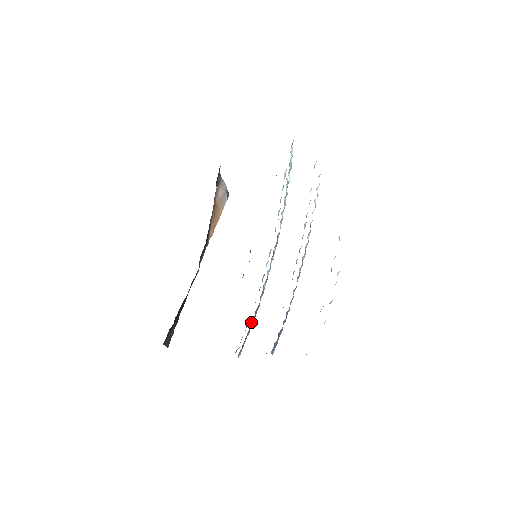
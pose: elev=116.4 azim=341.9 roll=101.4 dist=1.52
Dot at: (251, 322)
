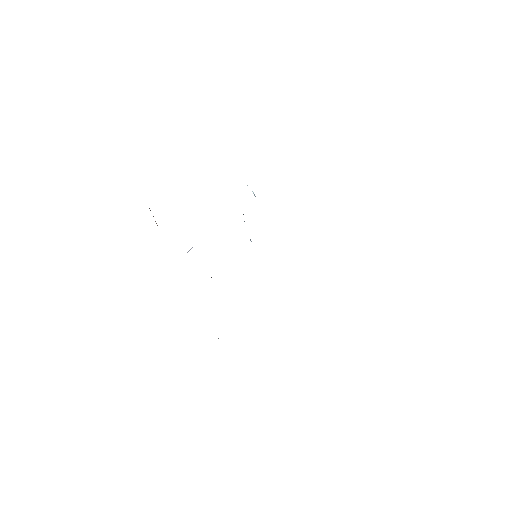
Dot at: occluded
